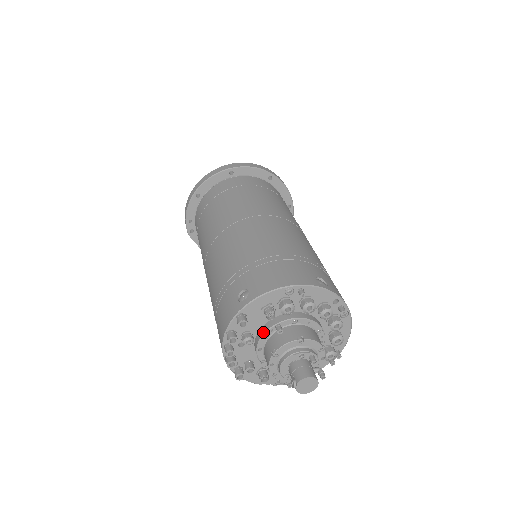
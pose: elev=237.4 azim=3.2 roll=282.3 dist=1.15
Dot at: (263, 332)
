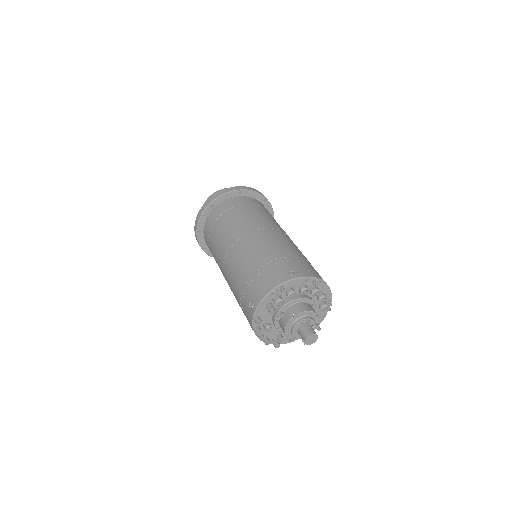
Dot at: (274, 319)
